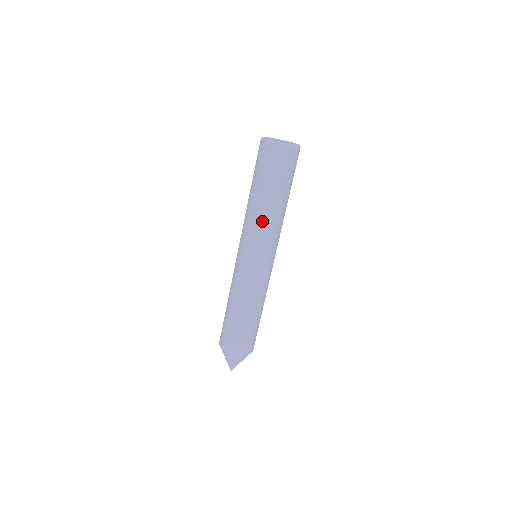
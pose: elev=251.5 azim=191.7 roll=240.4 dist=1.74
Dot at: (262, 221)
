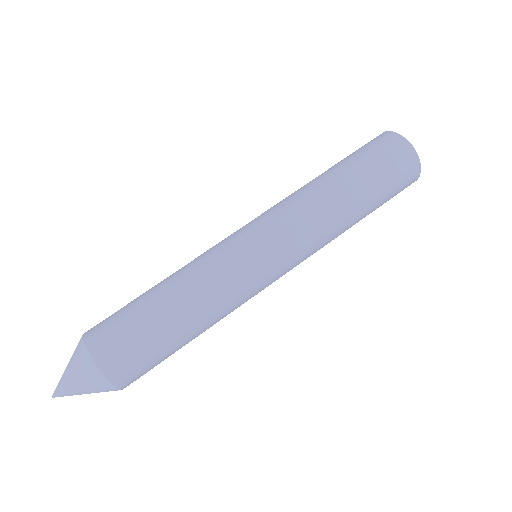
Dot at: (295, 192)
